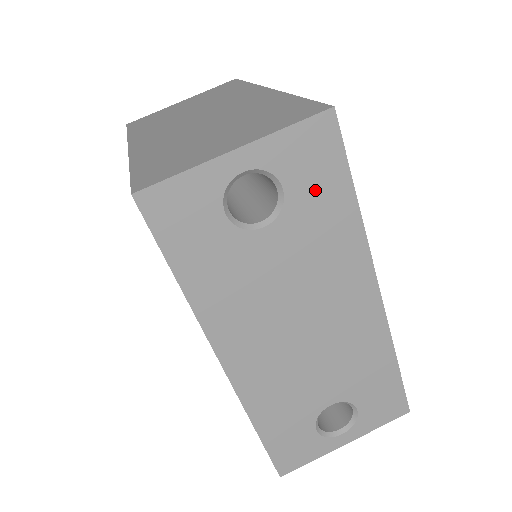
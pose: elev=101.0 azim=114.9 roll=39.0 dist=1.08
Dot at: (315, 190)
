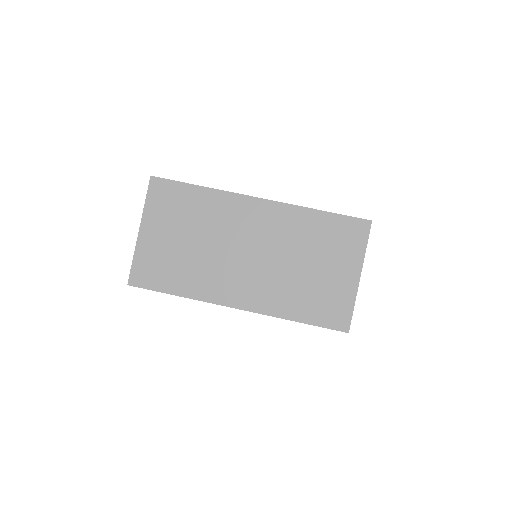
Dot at: occluded
